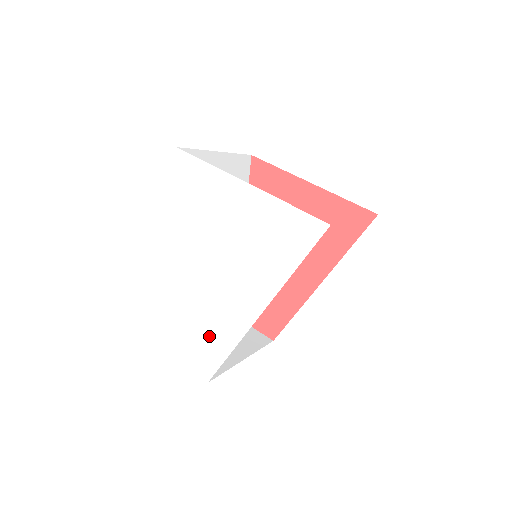
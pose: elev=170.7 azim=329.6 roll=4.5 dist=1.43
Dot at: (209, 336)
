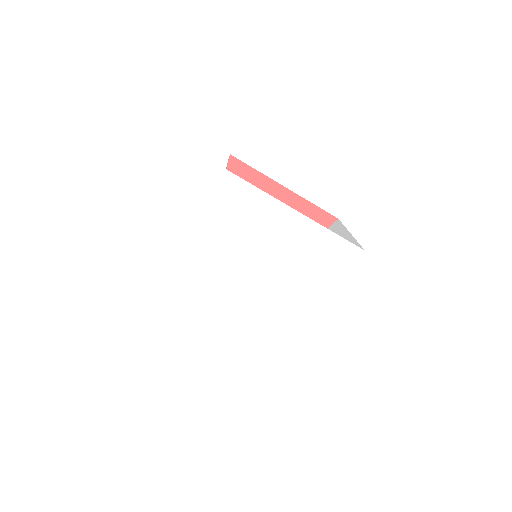
Dot at: (239, 333)
